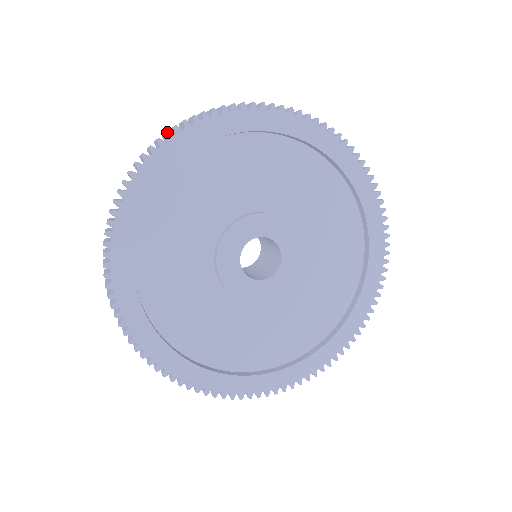
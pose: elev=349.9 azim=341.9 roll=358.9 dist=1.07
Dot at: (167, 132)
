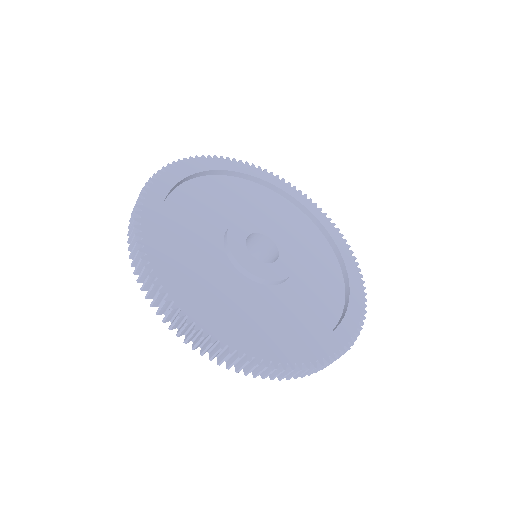
Dot at: (215, 156)
